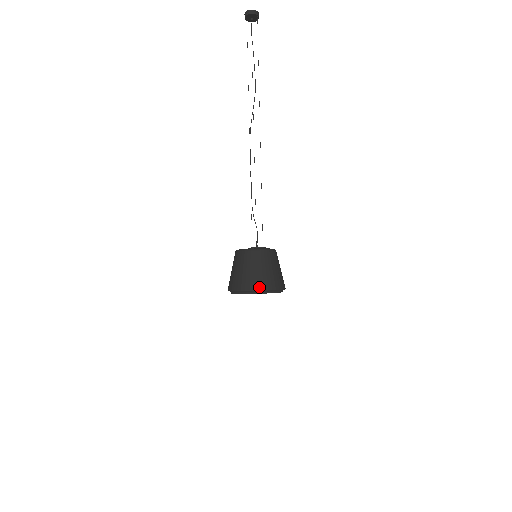
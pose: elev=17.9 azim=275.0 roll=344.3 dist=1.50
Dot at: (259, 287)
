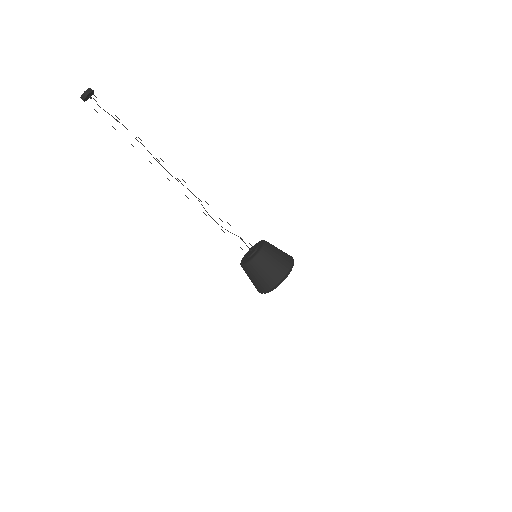
Dot at: (265, 290)
